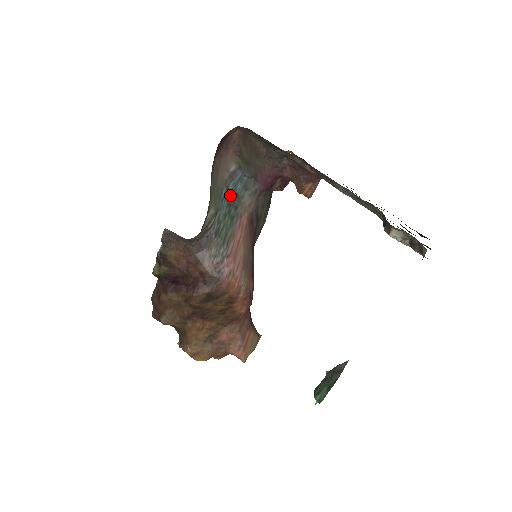
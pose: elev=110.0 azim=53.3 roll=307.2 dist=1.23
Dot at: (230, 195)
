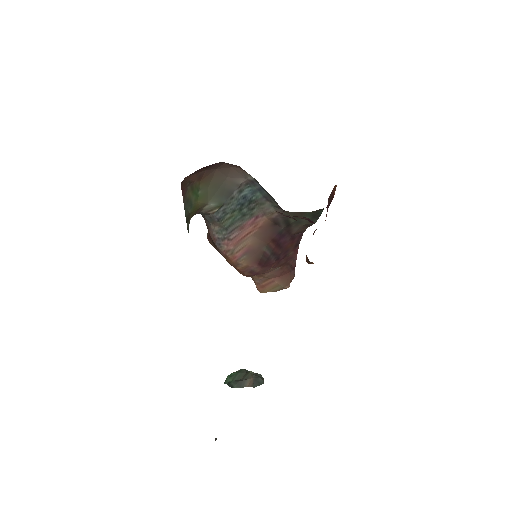
Dot at: (244, 197)
